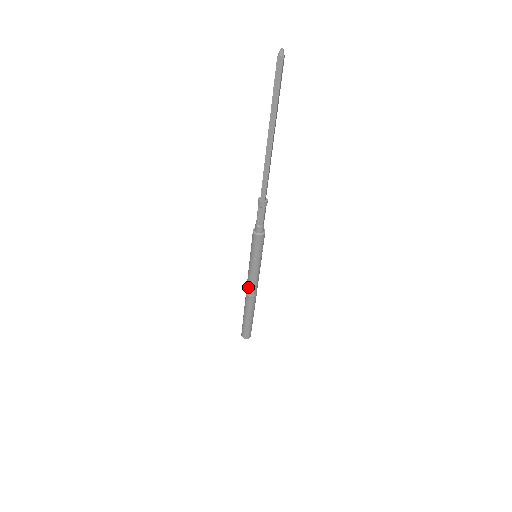
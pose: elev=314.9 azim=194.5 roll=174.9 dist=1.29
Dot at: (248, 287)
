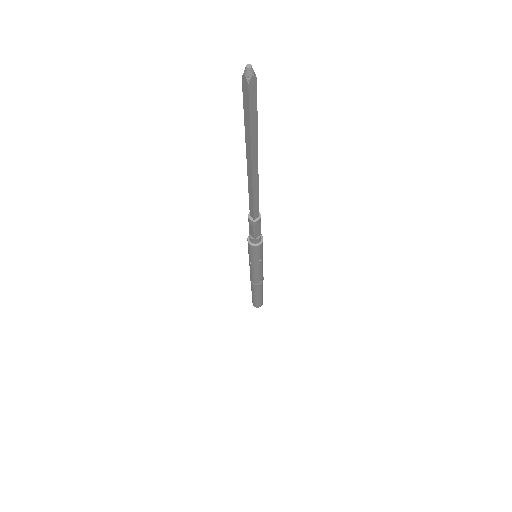
Dot at: (257, 280)
